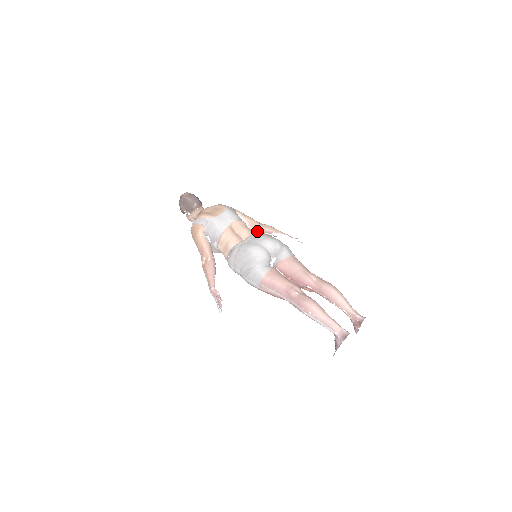
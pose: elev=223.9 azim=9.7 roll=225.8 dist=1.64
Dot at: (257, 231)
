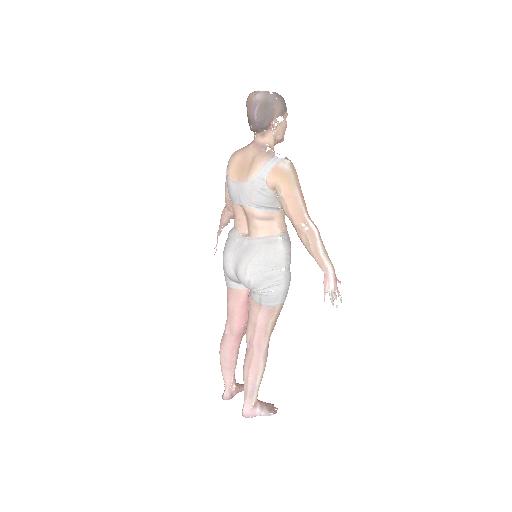
Dot at: occluded
